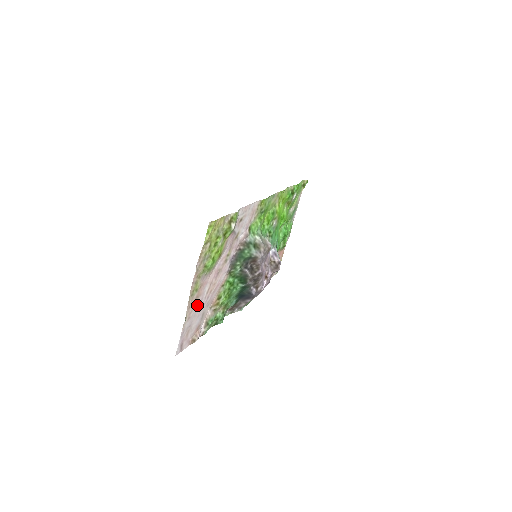
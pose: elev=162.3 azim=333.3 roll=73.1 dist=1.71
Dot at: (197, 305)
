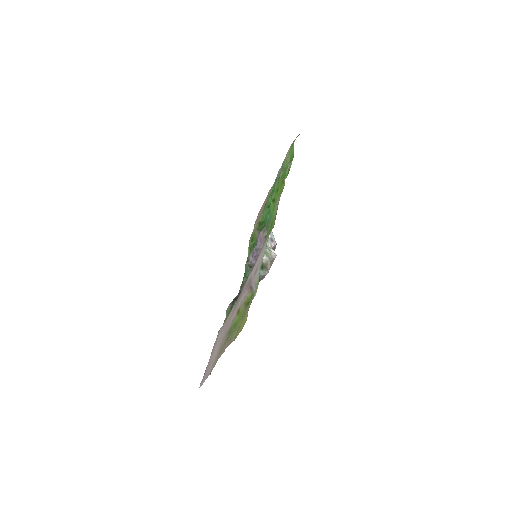
Dot at: (217, 351)
